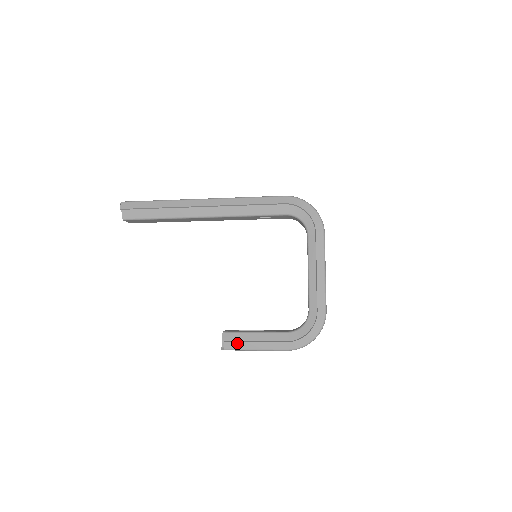
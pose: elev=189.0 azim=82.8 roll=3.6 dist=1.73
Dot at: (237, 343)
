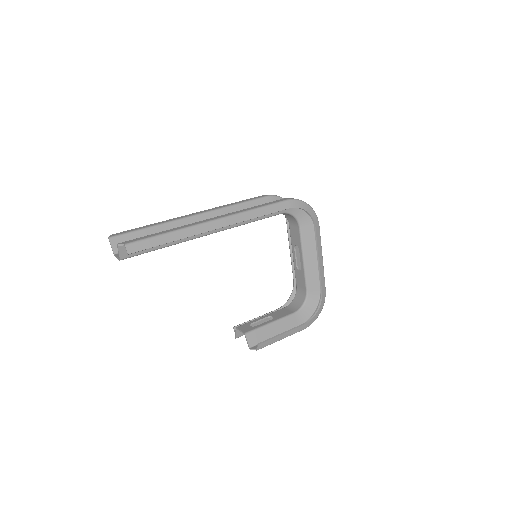
Dot at: (268, 341)
